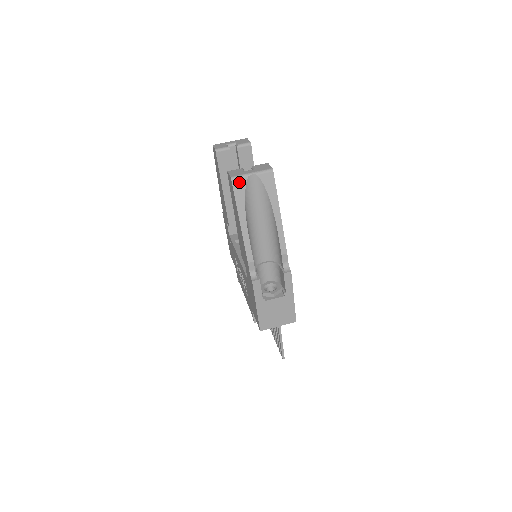
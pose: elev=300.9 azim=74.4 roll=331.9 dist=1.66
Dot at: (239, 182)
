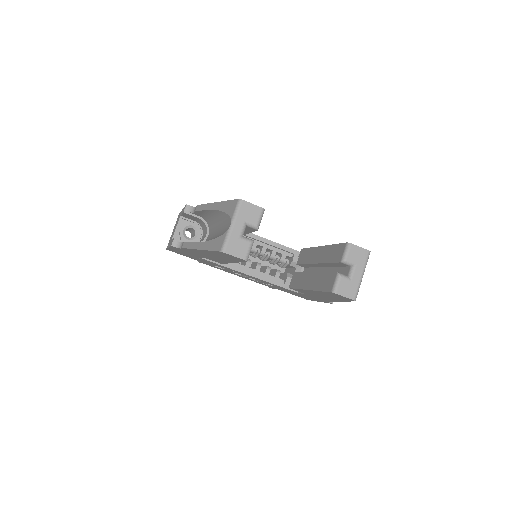
Dot at: (357, 293)
